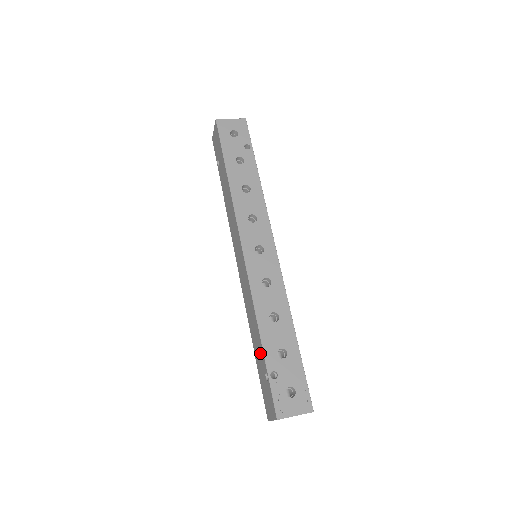
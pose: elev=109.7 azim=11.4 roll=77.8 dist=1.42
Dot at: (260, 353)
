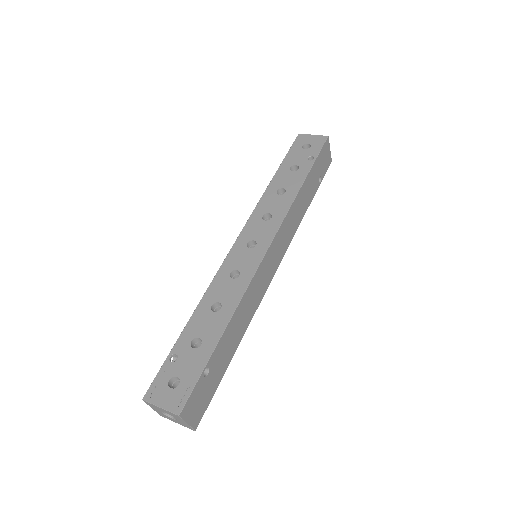
Dot at: occluded
